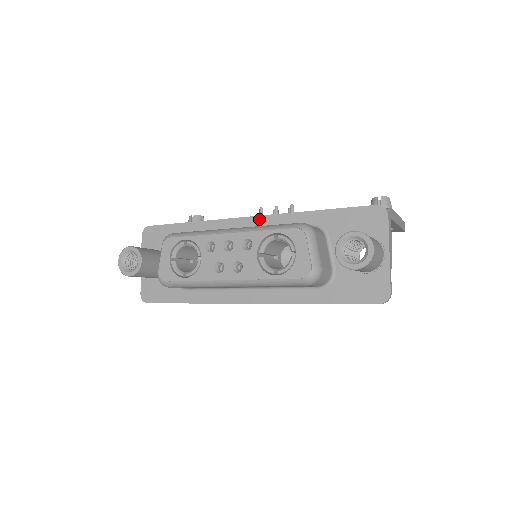
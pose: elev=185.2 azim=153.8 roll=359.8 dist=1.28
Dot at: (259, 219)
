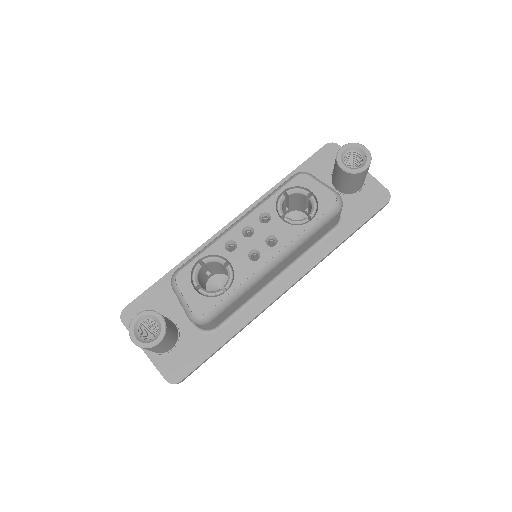
Dot at: occluded
